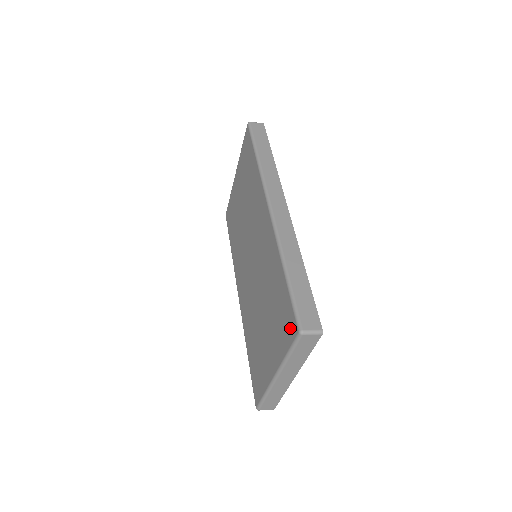
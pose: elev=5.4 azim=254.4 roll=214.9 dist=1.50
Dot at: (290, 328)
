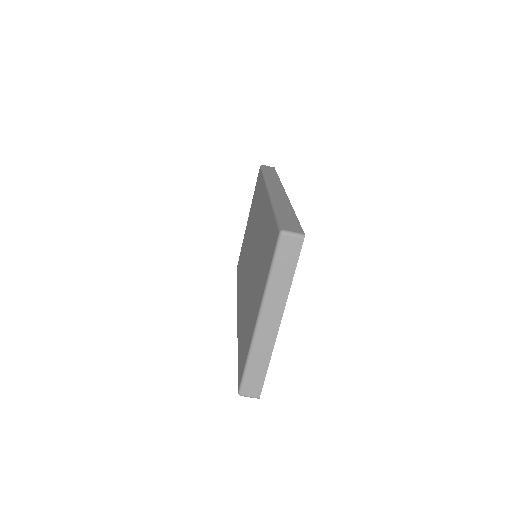
Dot at: (273, 244)
